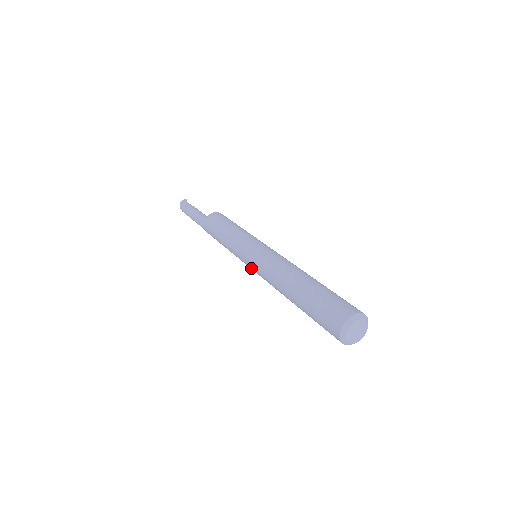
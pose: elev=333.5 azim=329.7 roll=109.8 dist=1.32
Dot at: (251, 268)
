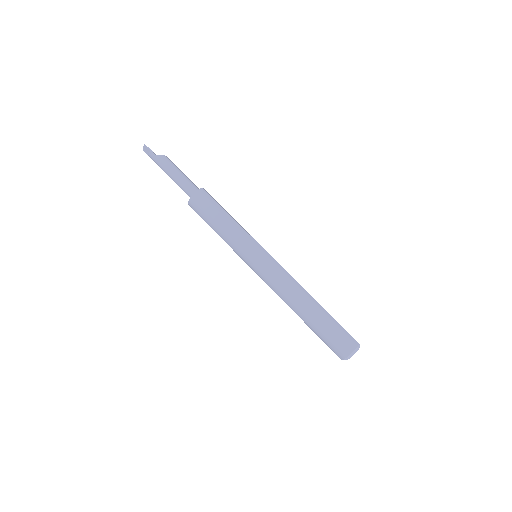
Dot at: occluded
